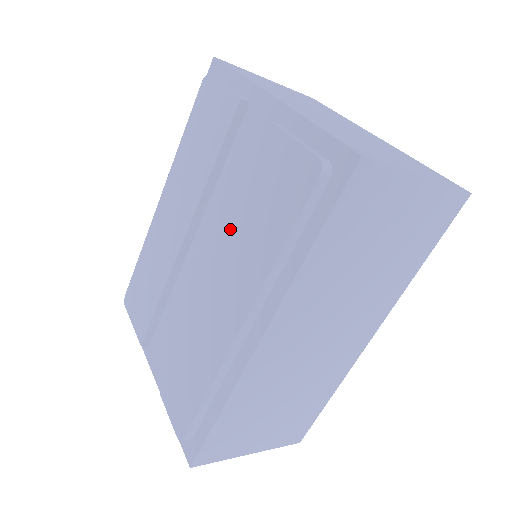
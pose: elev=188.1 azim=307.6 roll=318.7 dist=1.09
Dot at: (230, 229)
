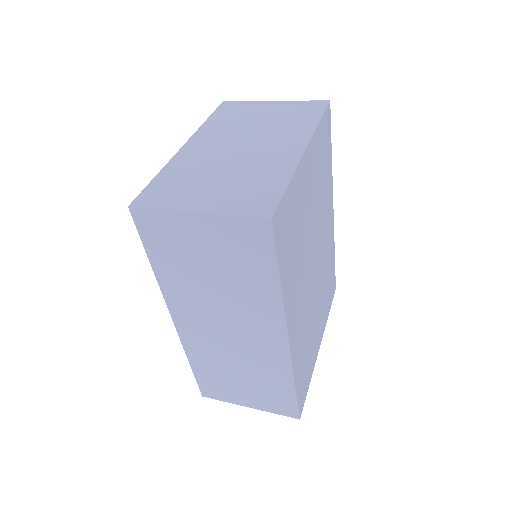
Dot at: occluded
